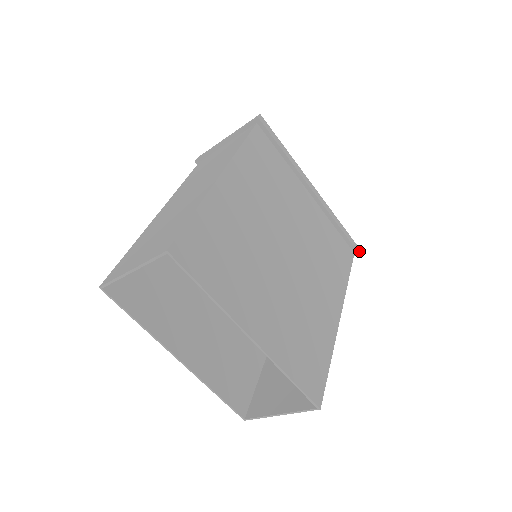
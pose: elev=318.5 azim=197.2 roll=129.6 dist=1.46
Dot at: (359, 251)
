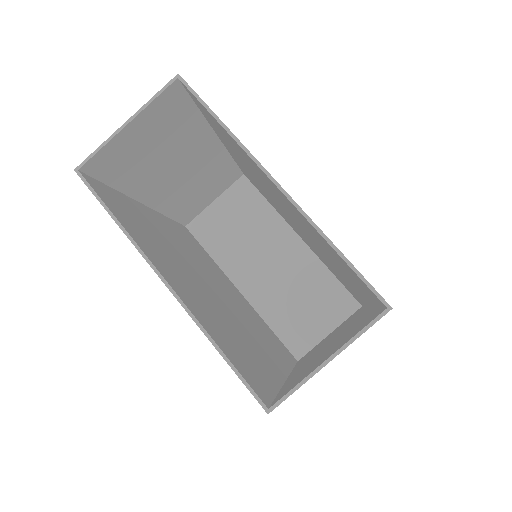
Dot at: occluded
